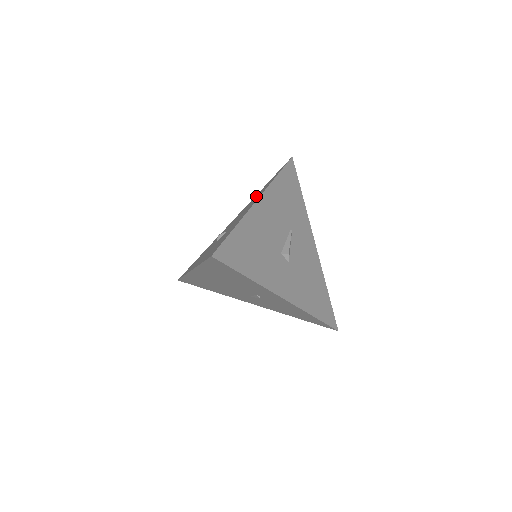
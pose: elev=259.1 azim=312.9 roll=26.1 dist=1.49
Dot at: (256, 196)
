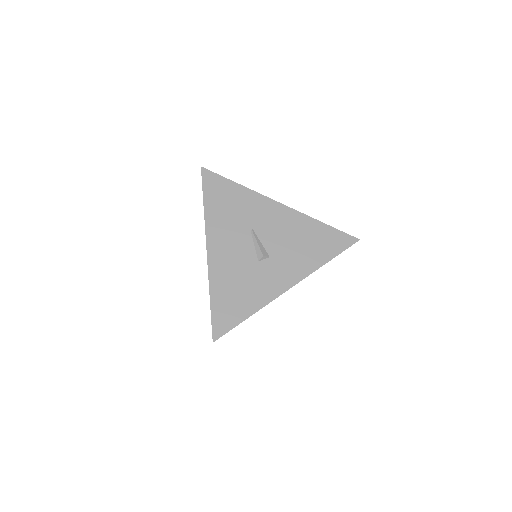
Dot at: occluded
